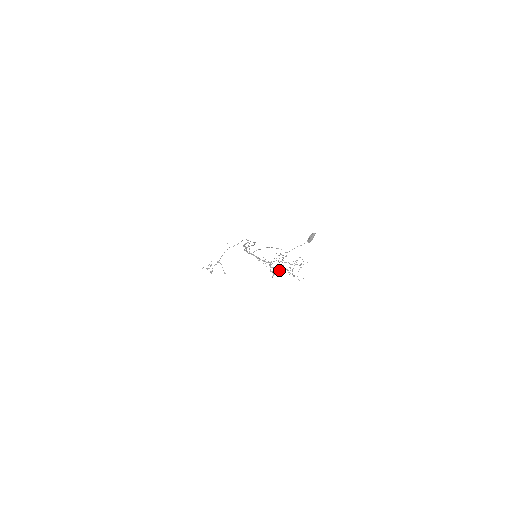
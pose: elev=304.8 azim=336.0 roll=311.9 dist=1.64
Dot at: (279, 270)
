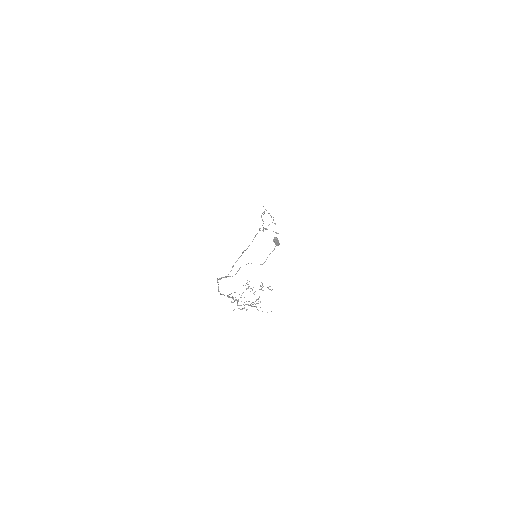
Dot at: (248, 305)
